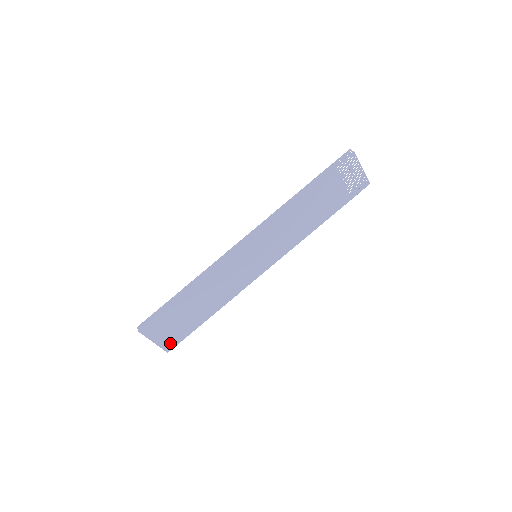
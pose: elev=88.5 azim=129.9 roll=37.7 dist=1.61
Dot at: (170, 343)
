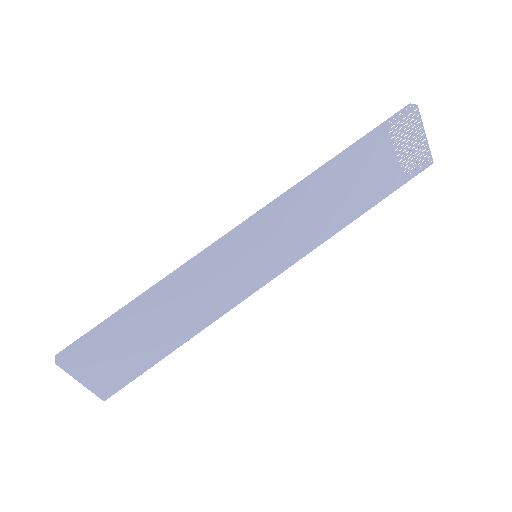
Dot at: (109, 386)
